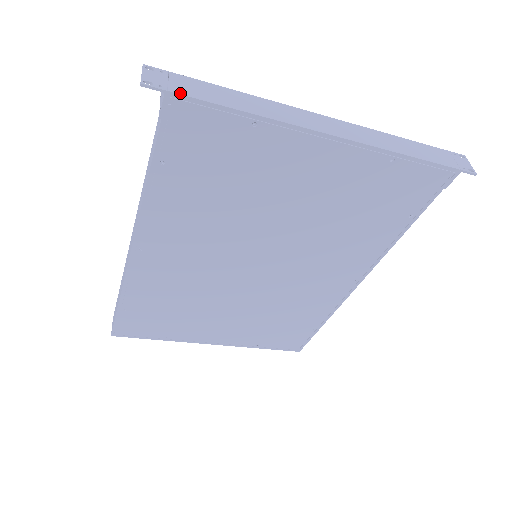
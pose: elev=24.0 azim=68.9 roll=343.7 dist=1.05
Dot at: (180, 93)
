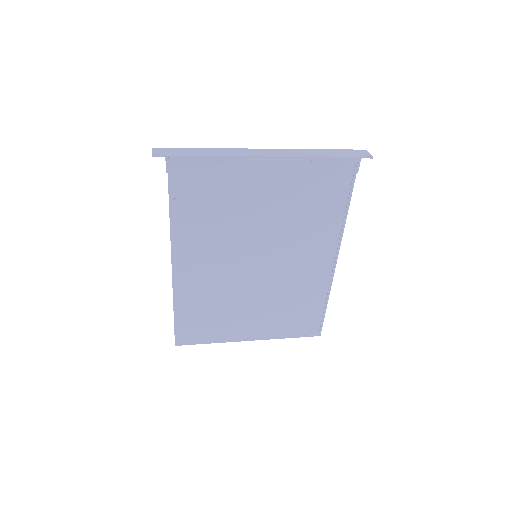
Dot at: (174, 155)
